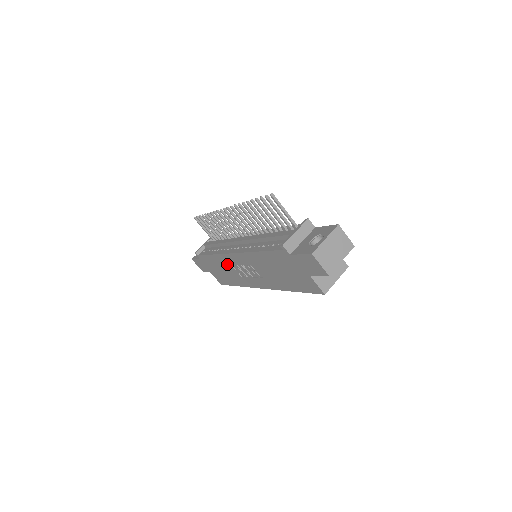
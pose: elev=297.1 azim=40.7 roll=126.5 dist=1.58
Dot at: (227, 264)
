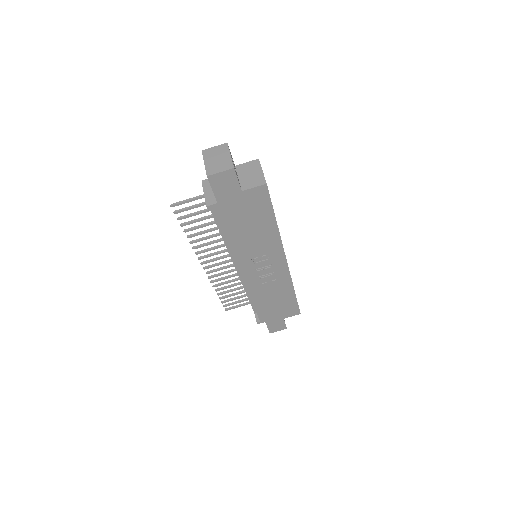
Dot at: (261, 289)
